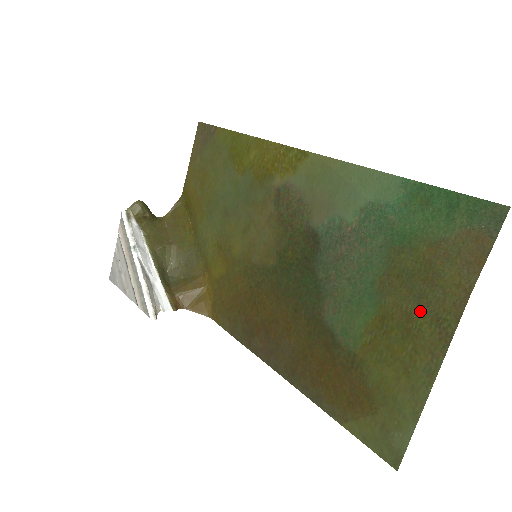
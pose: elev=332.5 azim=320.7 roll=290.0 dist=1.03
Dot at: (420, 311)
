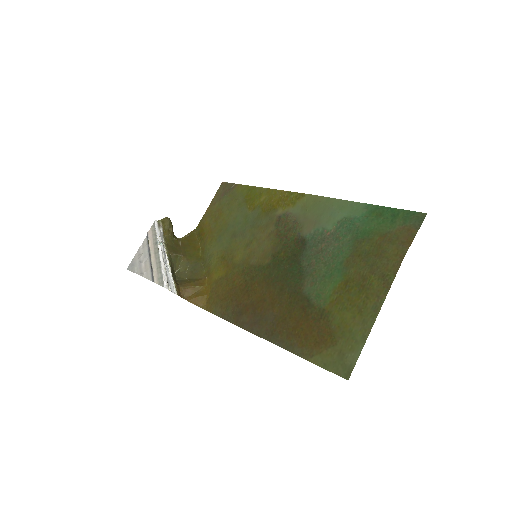
Dot at: (372, 273)
